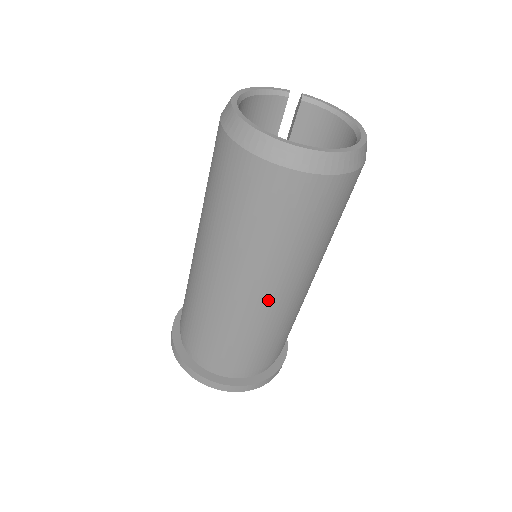
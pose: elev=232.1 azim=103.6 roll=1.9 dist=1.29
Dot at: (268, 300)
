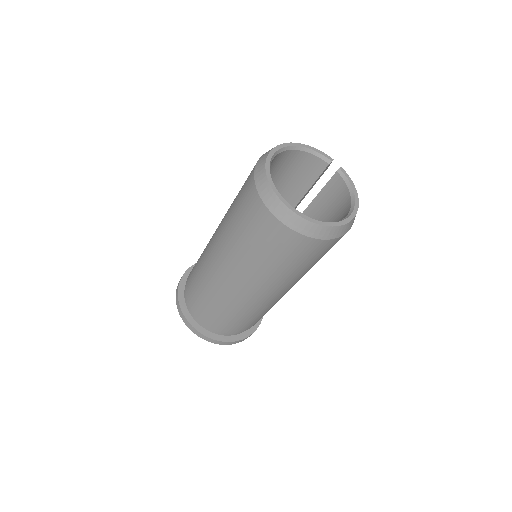
Dot at: (235, 287)
